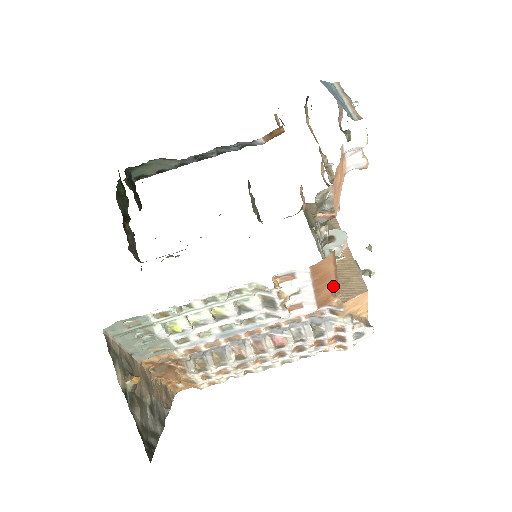
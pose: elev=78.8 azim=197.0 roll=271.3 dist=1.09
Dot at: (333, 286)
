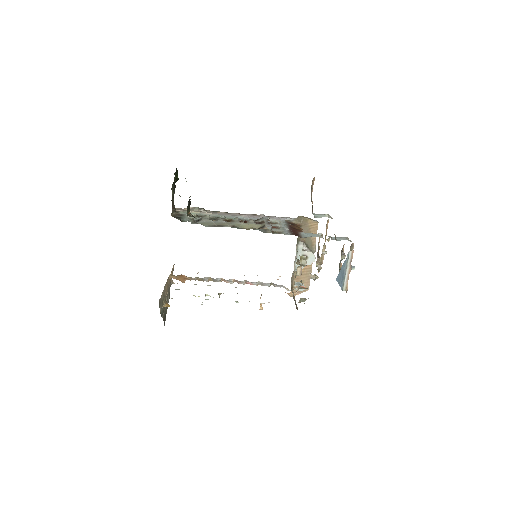
Dot at: occluded
